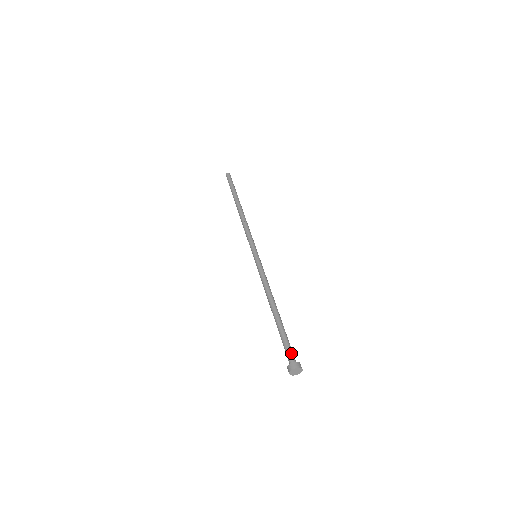
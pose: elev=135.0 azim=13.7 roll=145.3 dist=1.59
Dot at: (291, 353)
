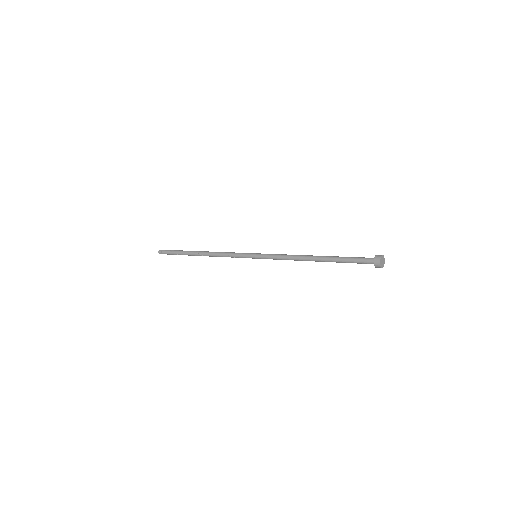
Dot at: (366, 259)
